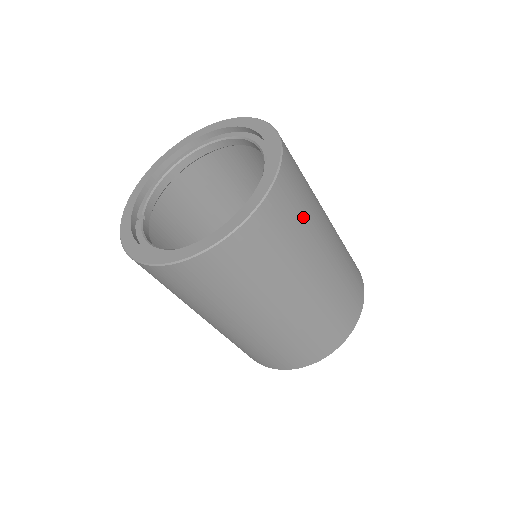
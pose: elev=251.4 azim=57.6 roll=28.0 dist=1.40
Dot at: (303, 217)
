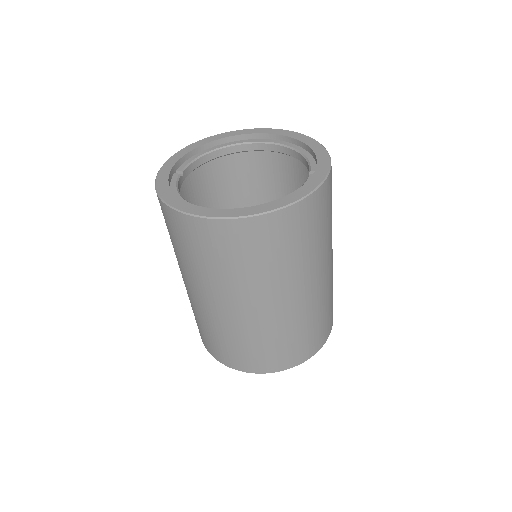
Dot at: (319, 235)
